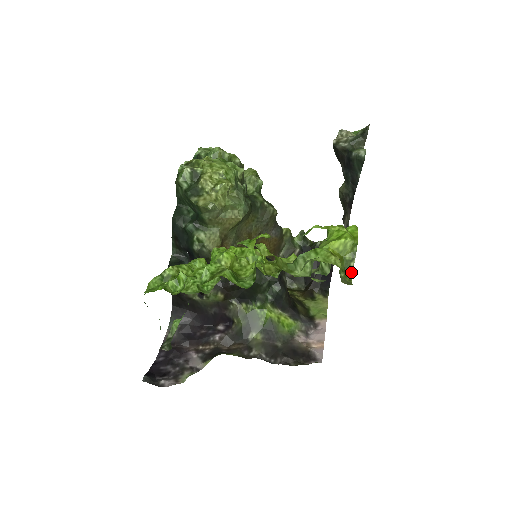
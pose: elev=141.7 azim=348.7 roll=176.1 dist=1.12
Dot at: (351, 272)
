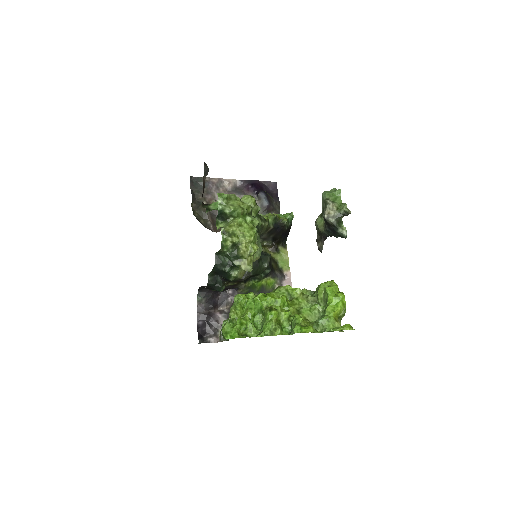
Dot at: occluded
